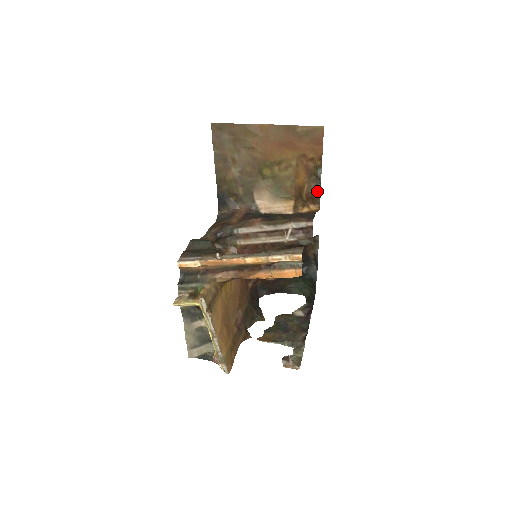
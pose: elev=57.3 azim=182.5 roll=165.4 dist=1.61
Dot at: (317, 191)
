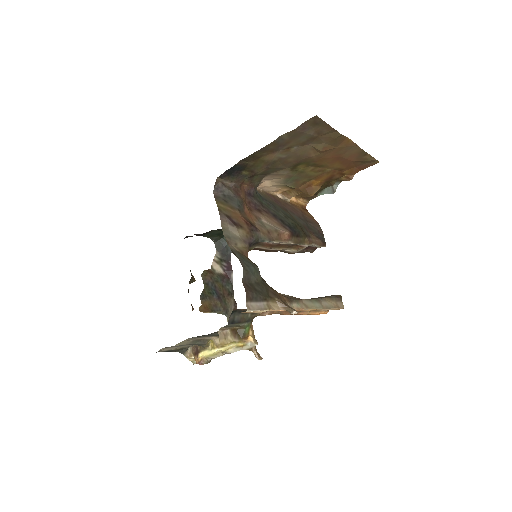
Dot at: (318, 193)
